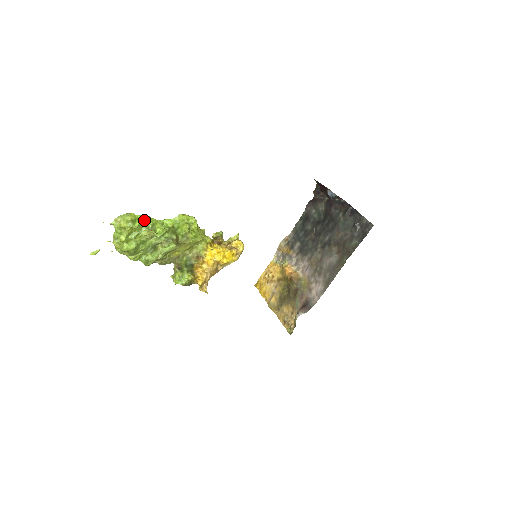
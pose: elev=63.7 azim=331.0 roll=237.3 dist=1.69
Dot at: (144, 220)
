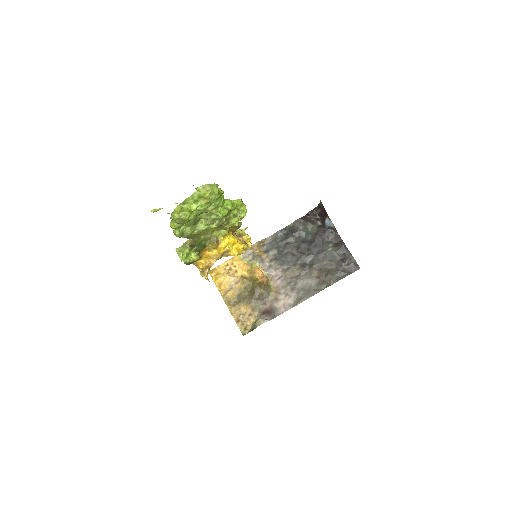
Dot at: (221, 196)
